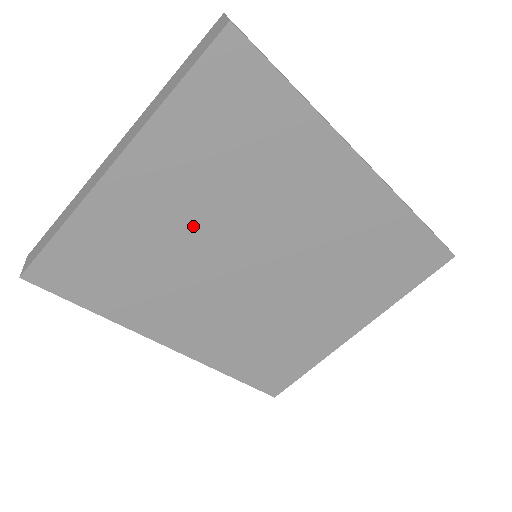
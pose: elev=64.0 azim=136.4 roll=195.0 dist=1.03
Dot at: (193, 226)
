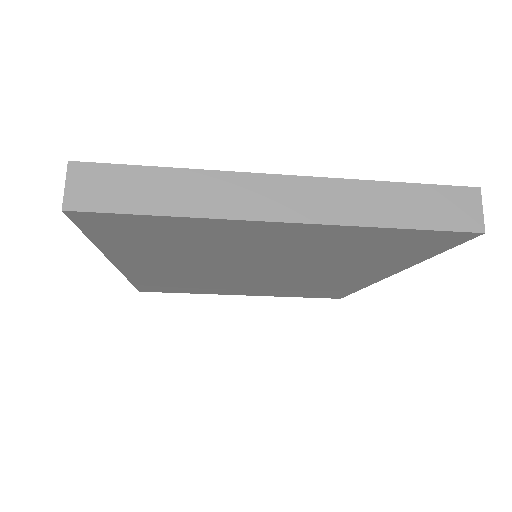
Dot at: (261, 253)
